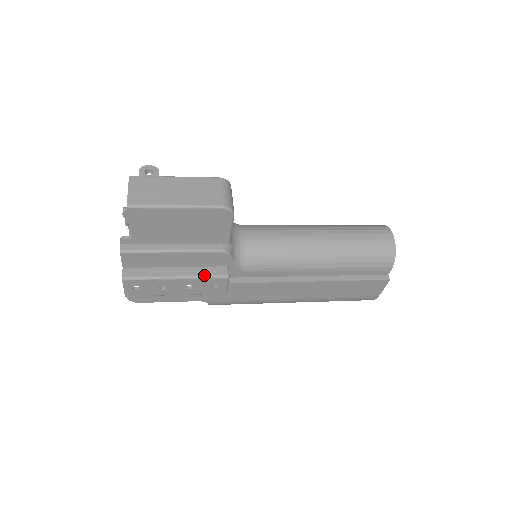
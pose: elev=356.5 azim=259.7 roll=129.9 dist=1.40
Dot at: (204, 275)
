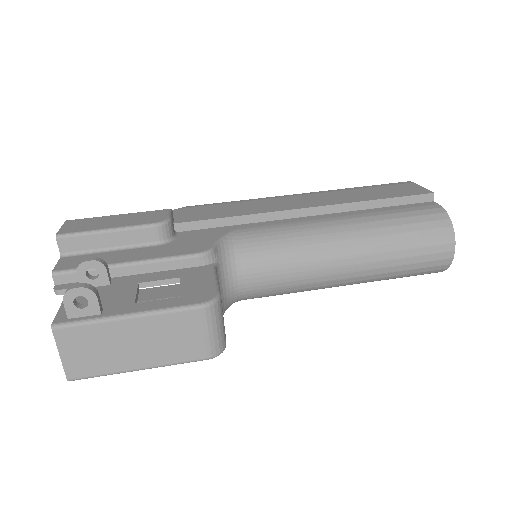
Dot at: occluded
